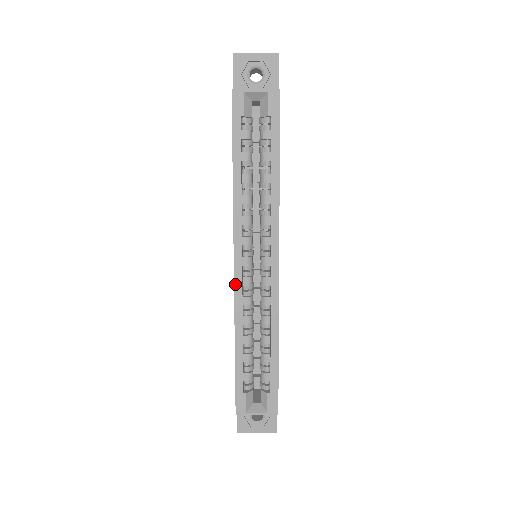
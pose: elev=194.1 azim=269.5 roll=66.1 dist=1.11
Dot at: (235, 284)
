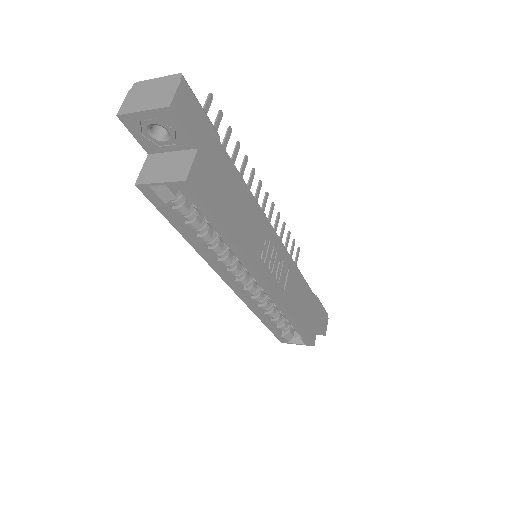
Dot at: (238, 296)
